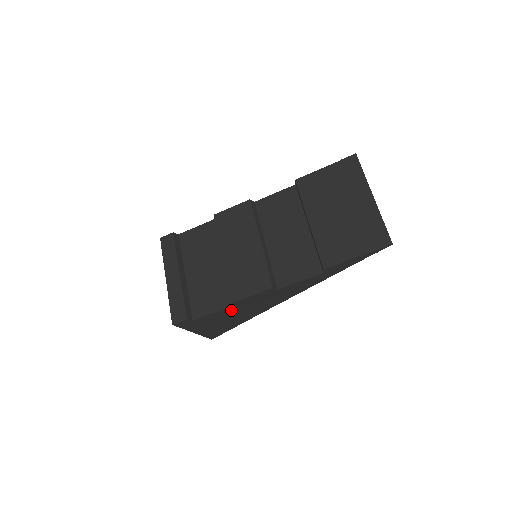
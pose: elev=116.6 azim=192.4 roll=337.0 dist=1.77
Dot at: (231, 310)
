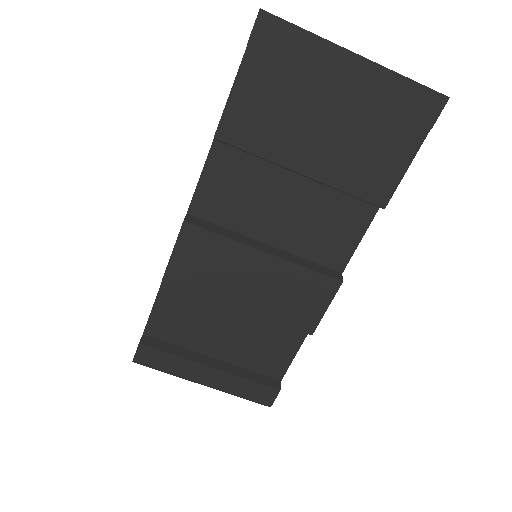
Dot at: occluded
